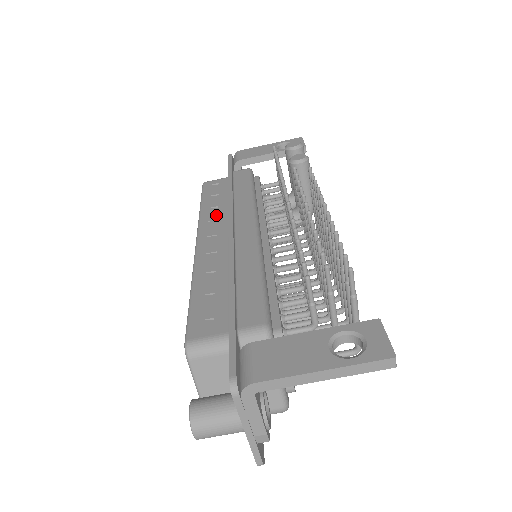
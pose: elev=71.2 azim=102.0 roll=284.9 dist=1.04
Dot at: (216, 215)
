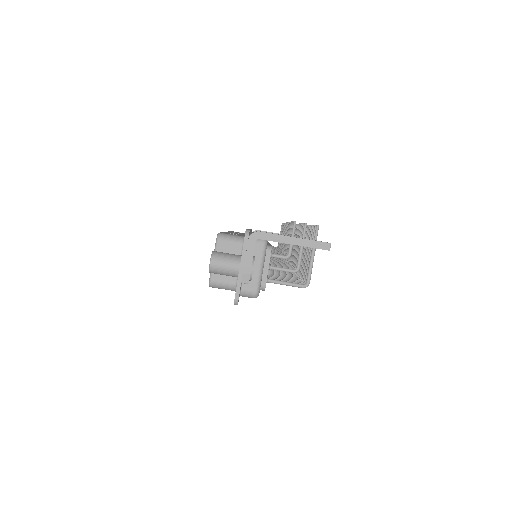
Dot at: occluded
